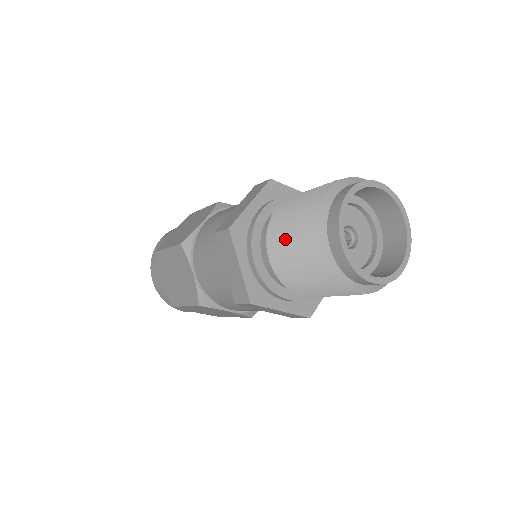
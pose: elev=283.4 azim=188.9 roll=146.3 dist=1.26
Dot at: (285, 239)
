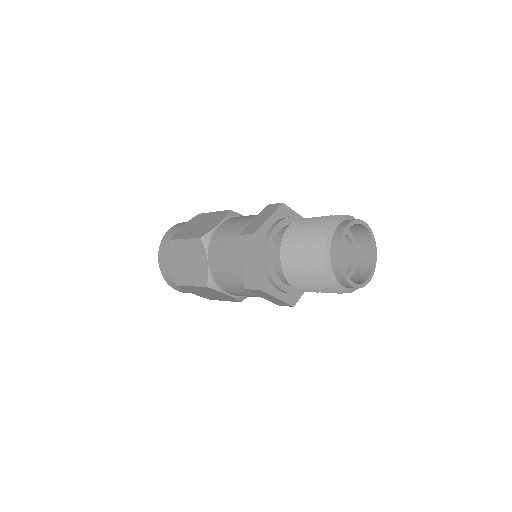
Dot at: (305, 284)
